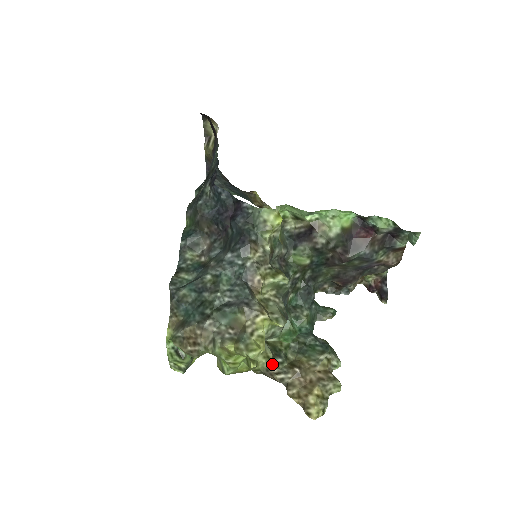
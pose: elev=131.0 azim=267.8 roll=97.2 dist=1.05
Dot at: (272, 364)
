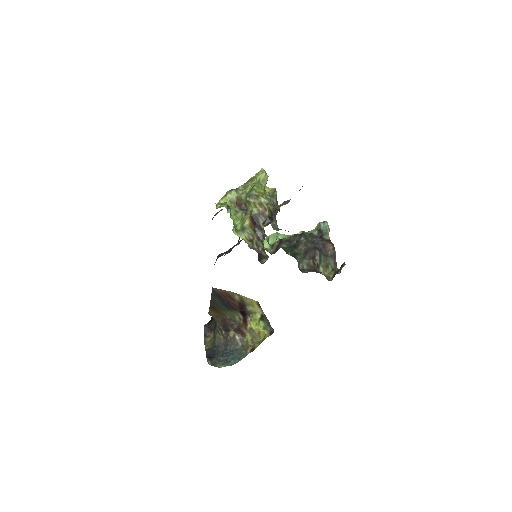
Dot at: occluded
